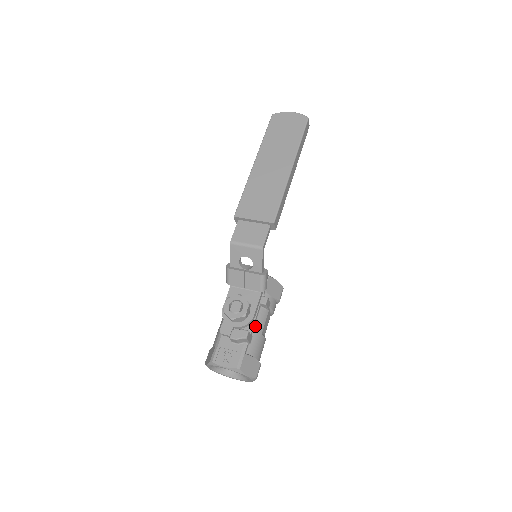
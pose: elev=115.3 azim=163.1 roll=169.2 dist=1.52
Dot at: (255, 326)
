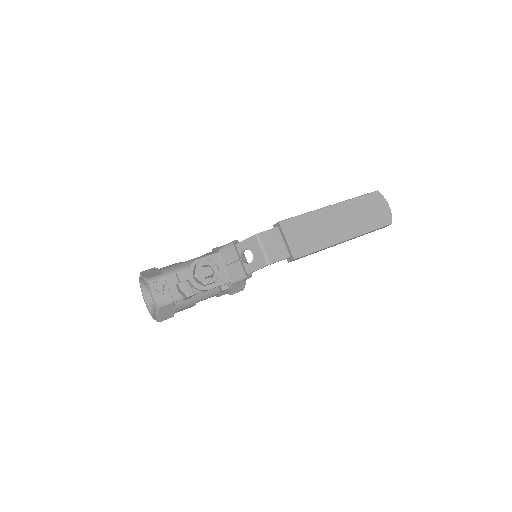
Dot at: (200, 294)
